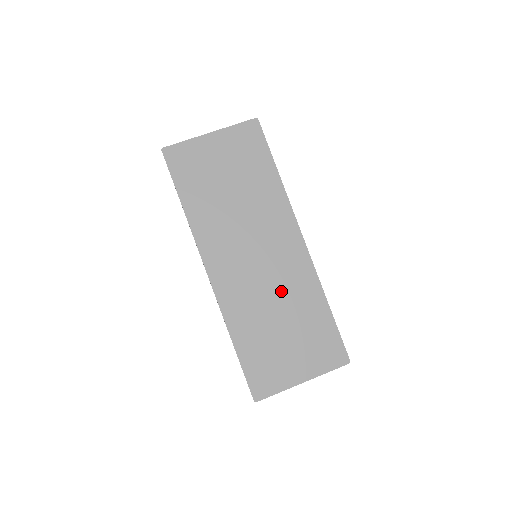
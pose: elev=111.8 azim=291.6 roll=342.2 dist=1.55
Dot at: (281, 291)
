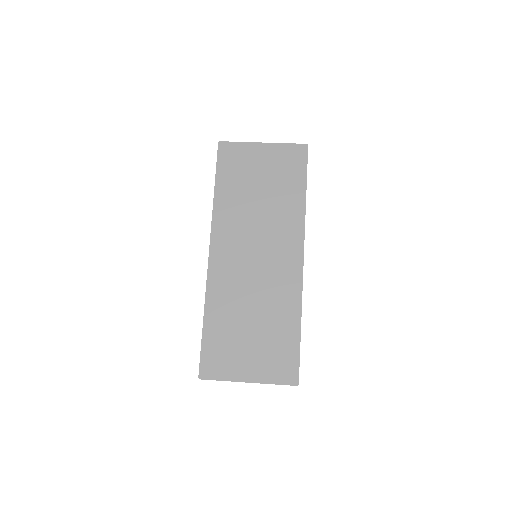
Dot at: (264, 294)
